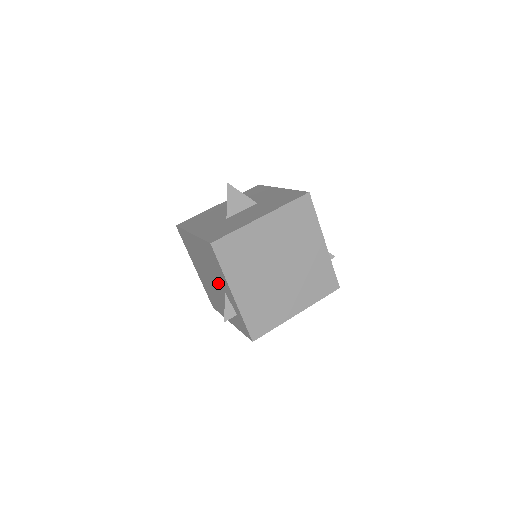
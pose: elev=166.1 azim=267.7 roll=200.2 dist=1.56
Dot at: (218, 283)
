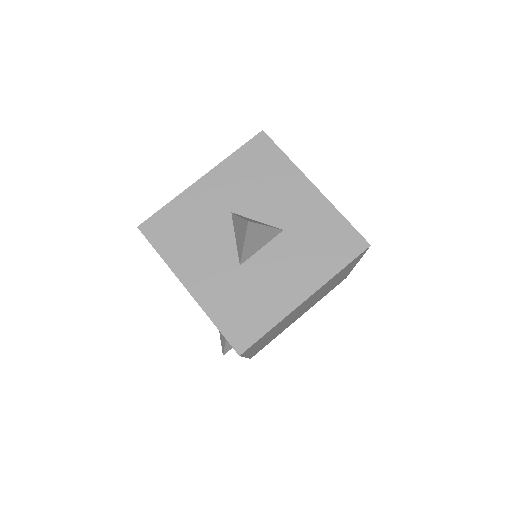
Dot at: occluded
